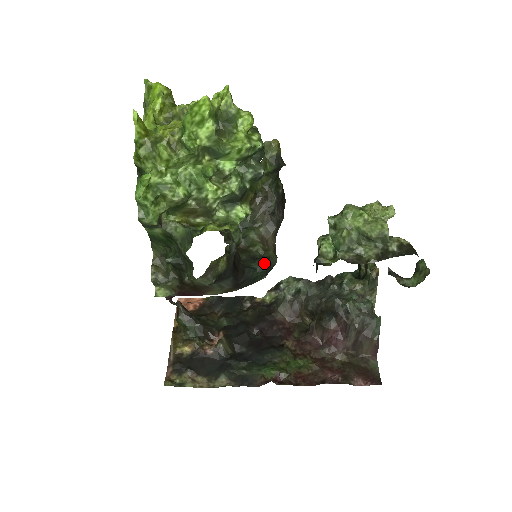
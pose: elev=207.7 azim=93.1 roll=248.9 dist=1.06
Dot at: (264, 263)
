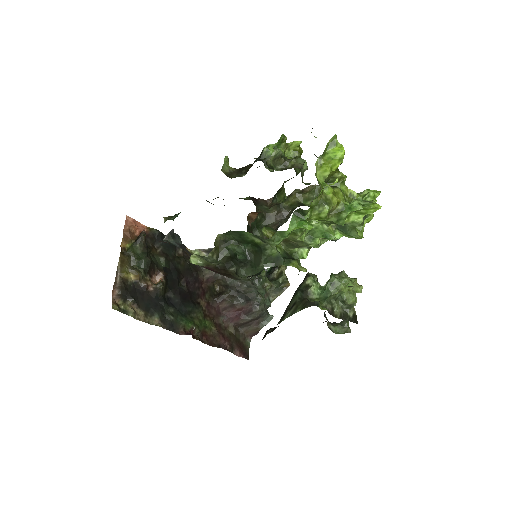
Dot at: (263, 268)
